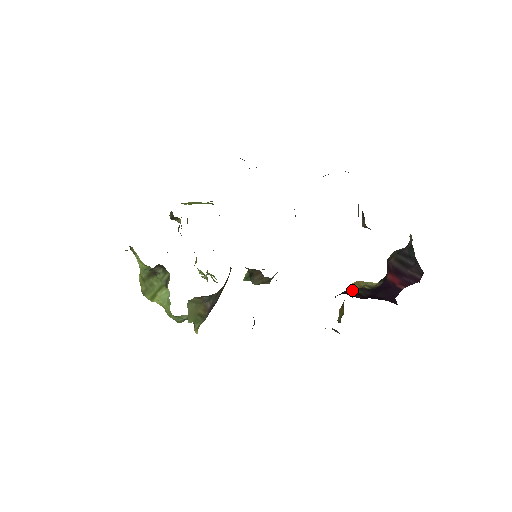
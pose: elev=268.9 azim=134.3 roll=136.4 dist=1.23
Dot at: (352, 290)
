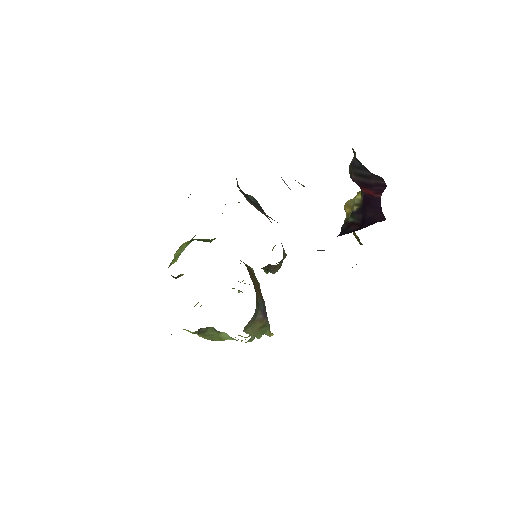
Dot at: (346, 222)
